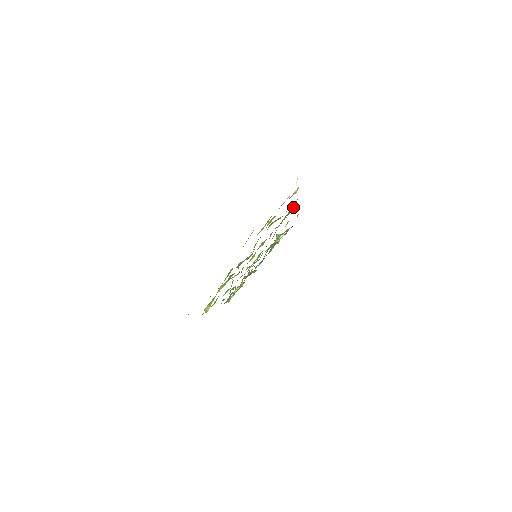
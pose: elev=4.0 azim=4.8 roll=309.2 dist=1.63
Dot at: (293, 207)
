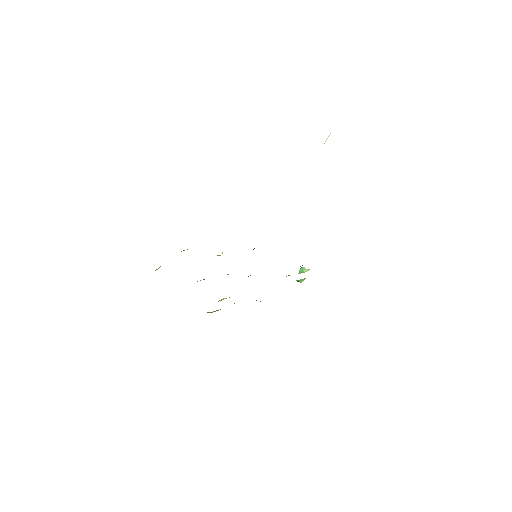
Dot at: occluded
